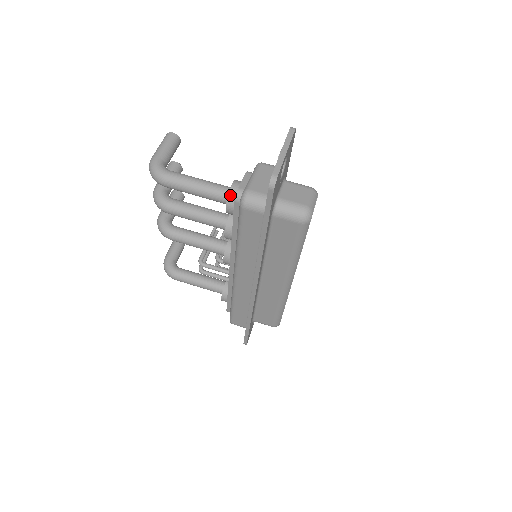
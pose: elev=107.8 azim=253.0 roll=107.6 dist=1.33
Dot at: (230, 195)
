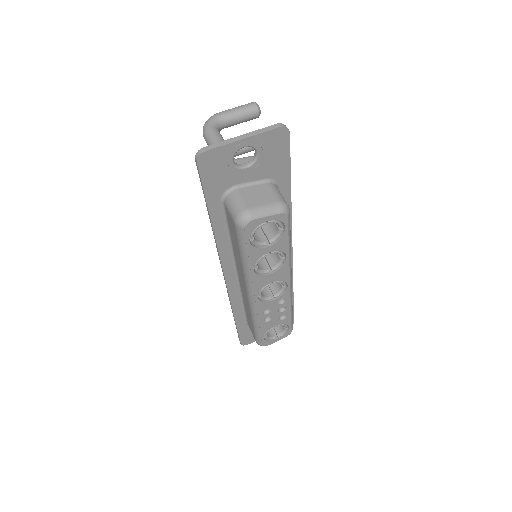
Dot at: occluded
